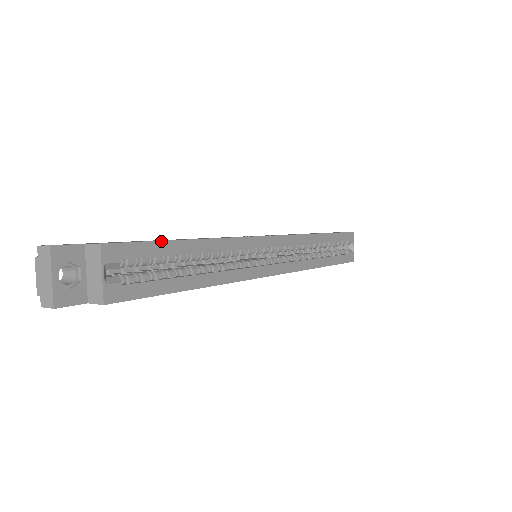
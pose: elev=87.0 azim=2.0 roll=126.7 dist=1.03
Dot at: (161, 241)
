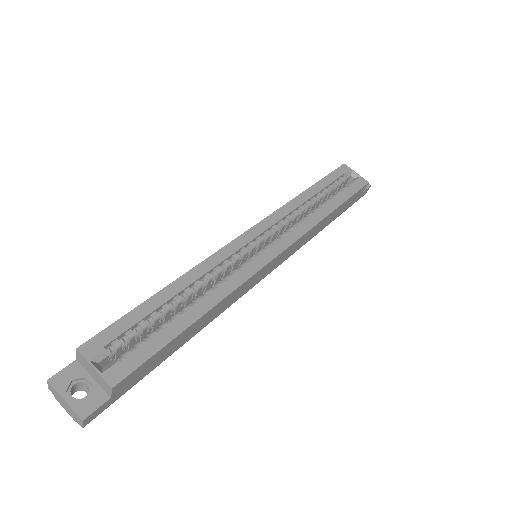
Dot at: (132, 310)
